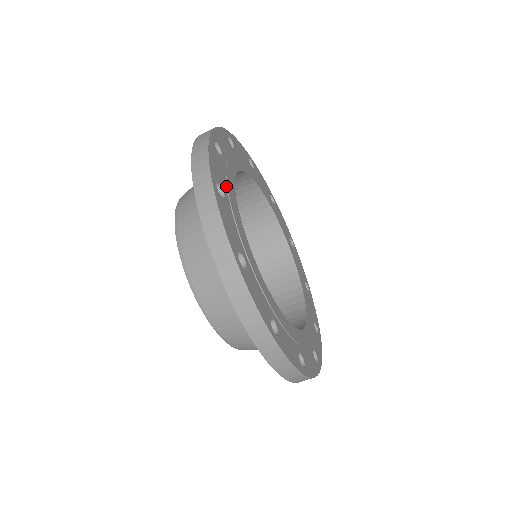
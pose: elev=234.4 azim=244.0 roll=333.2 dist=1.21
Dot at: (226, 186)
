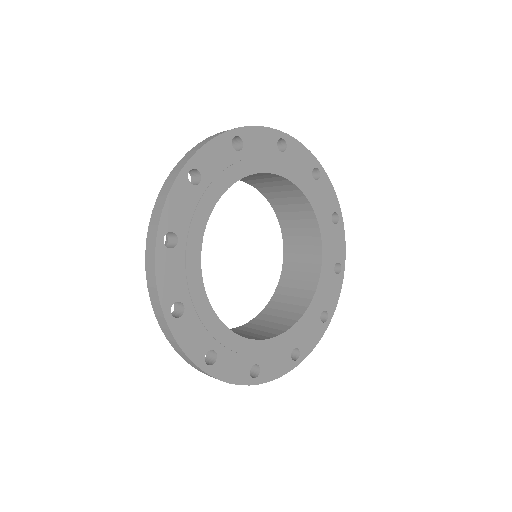
Dot at: (187, 286)
